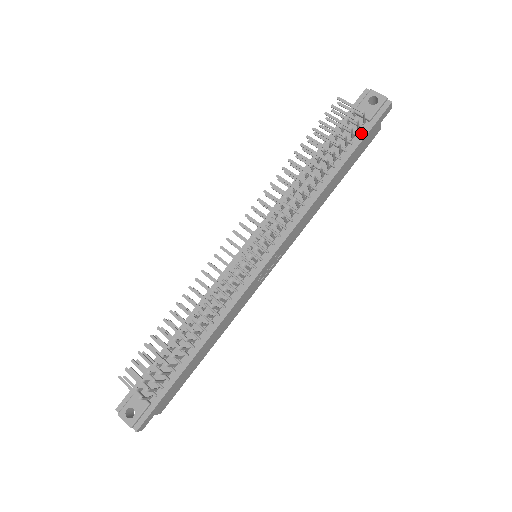
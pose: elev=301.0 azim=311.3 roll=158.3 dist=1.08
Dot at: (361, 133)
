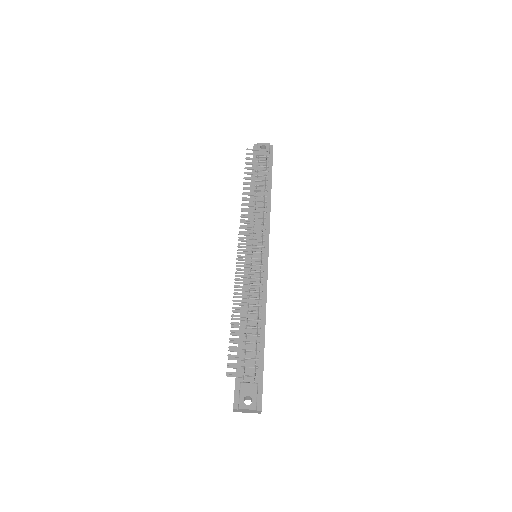
Dot at: (269, 165)
